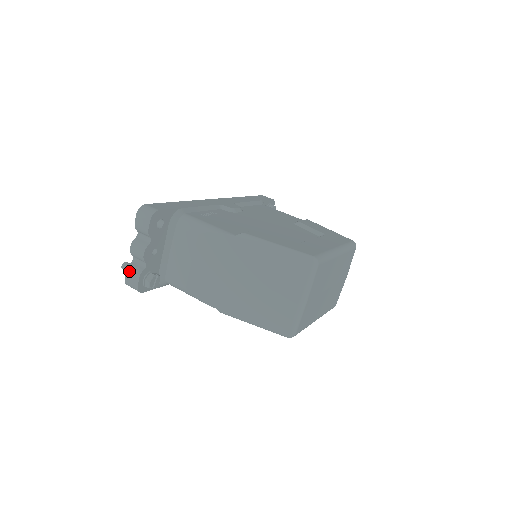
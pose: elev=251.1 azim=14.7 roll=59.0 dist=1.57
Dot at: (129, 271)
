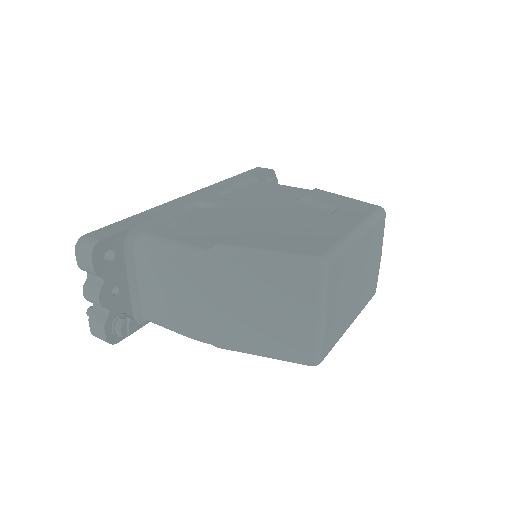
Dot at: (91, 322)
